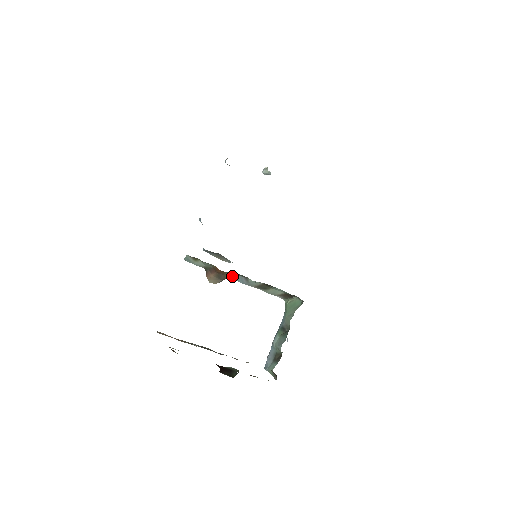
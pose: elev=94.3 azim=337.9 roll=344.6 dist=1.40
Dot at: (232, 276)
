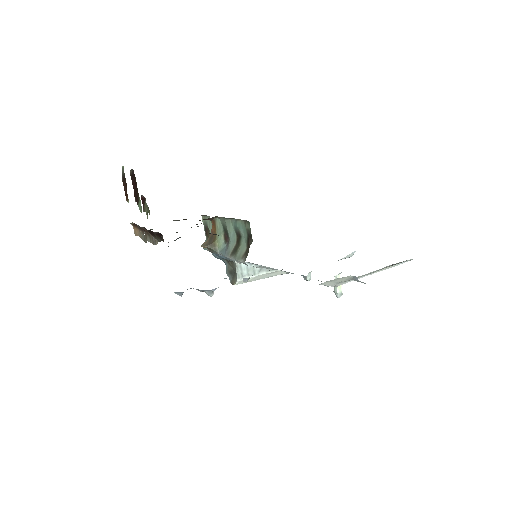
Dot at: (221, 248)
